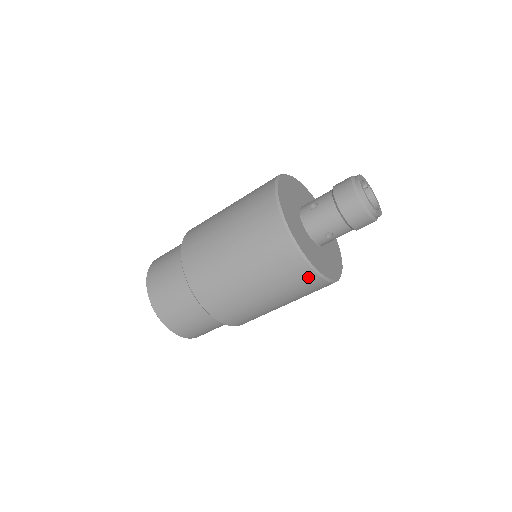
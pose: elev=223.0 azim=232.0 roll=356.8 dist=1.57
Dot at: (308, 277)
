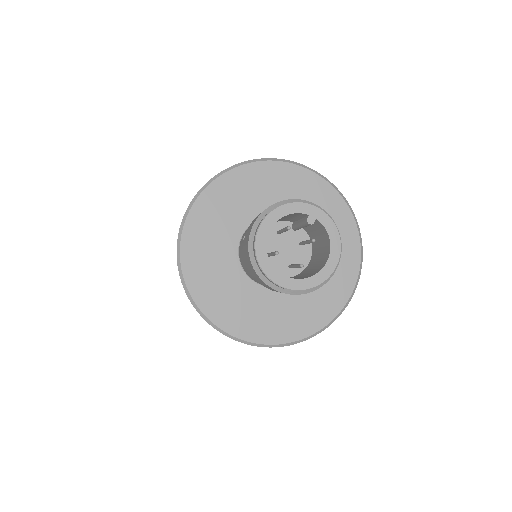
Dot at: occluded
